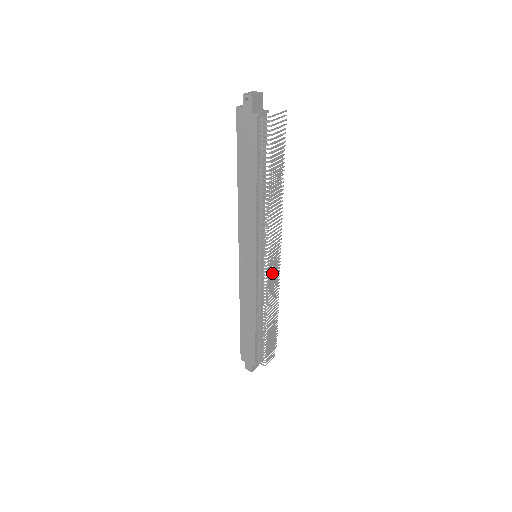
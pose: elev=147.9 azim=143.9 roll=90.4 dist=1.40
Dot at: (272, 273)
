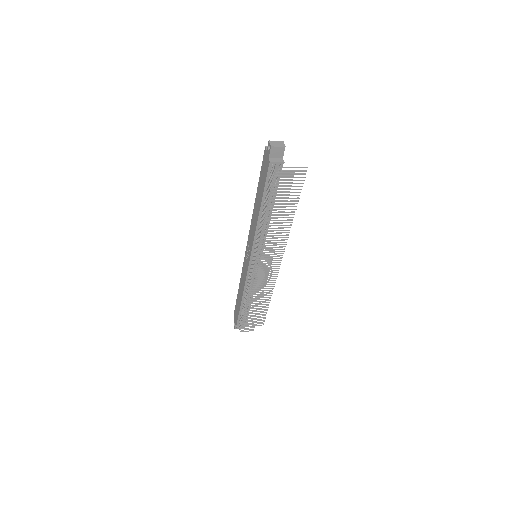
Dot at: (266, 275)
